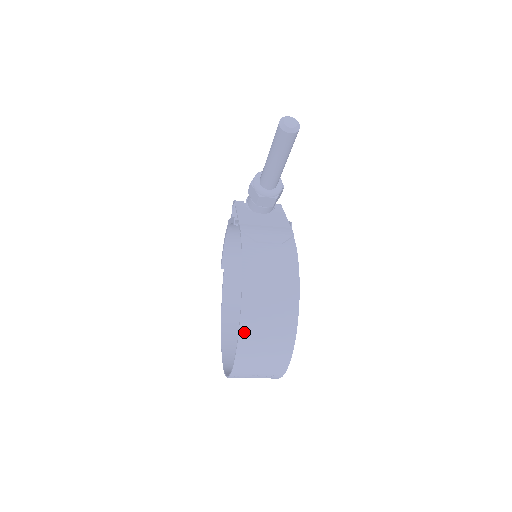
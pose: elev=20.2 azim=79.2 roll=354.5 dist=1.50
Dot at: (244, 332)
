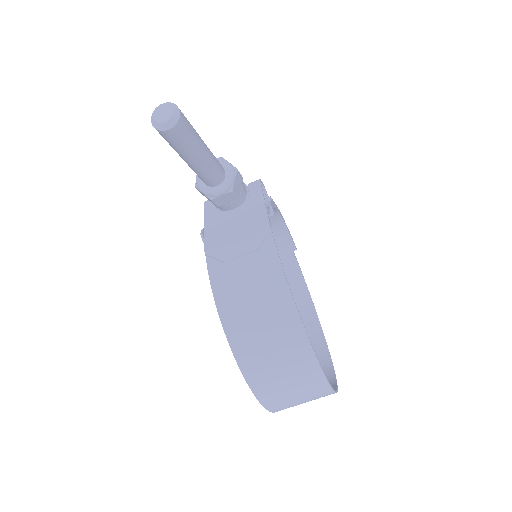
Dot at: (252, 379)
